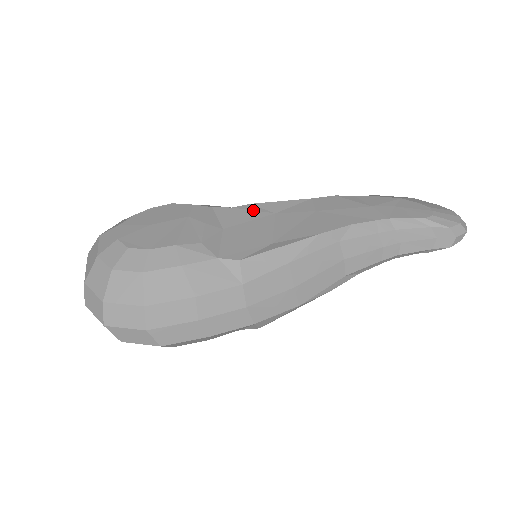
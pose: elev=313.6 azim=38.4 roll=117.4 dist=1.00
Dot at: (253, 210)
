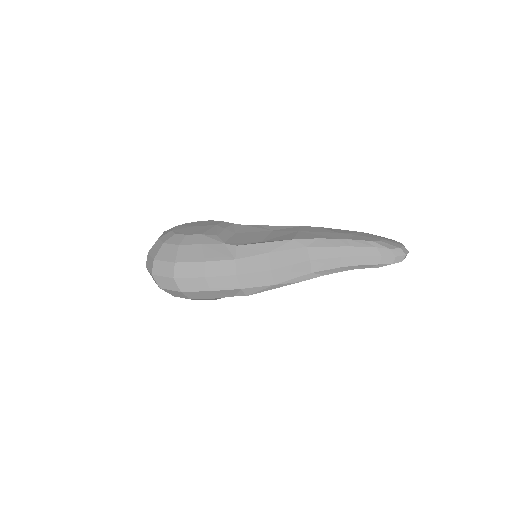
Dot at: (259, 228)
